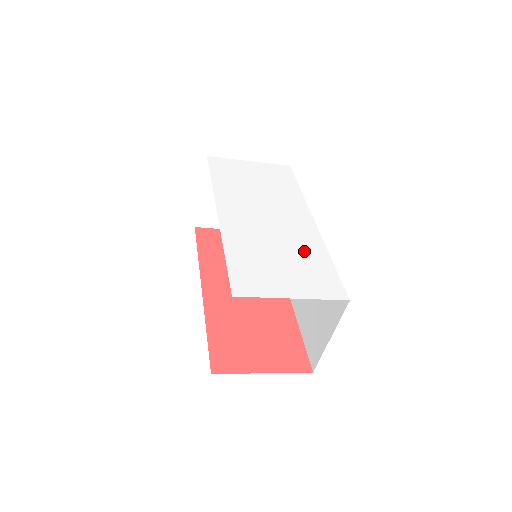
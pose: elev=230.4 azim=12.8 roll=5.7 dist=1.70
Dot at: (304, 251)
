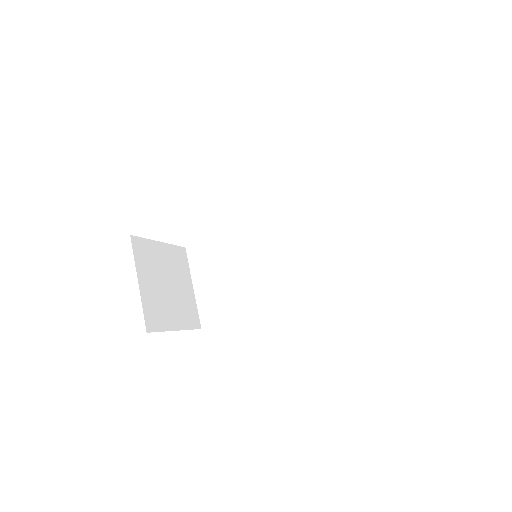
Dot at: occluded
